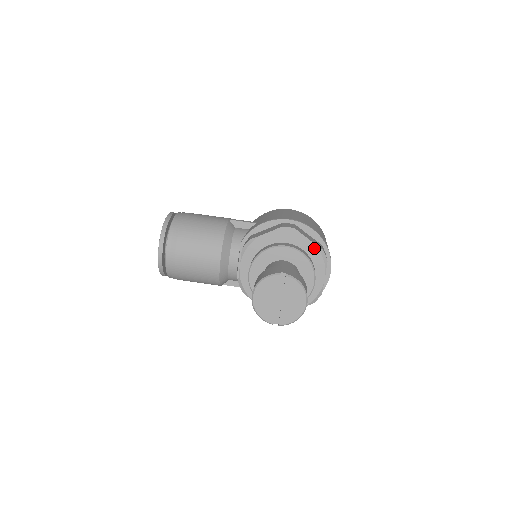
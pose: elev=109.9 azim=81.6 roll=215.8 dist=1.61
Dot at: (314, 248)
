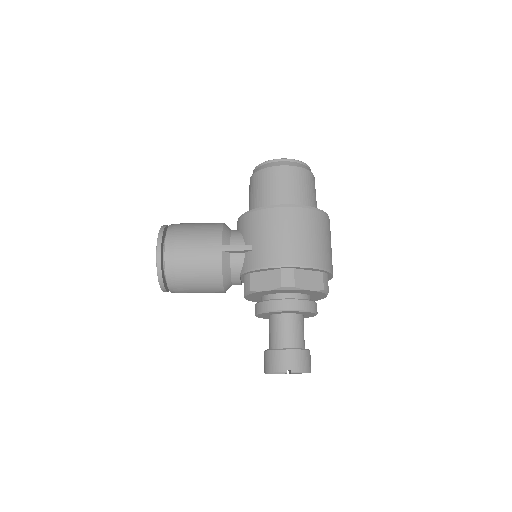
Dot at: (315, 292)
